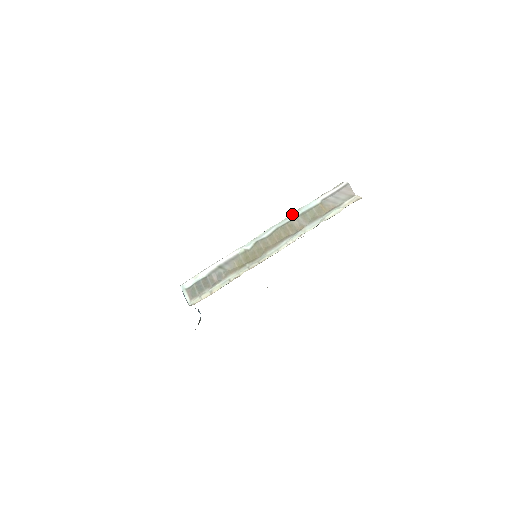
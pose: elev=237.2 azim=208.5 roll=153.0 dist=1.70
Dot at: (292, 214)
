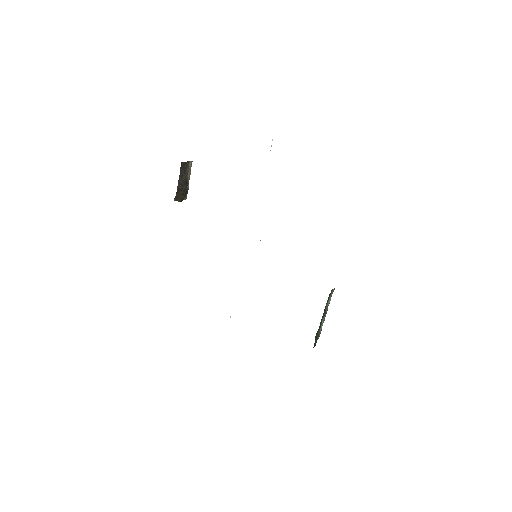
Dot at: occluded
